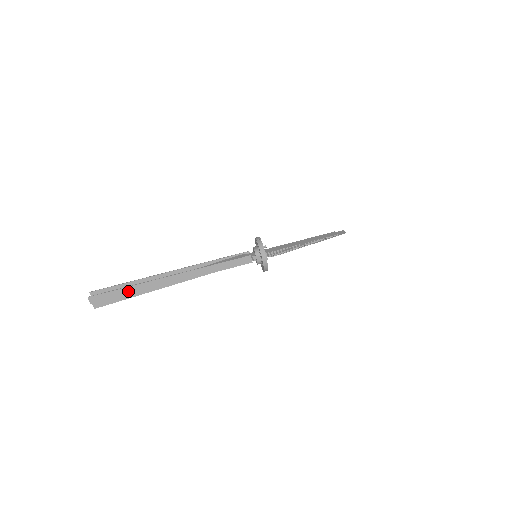
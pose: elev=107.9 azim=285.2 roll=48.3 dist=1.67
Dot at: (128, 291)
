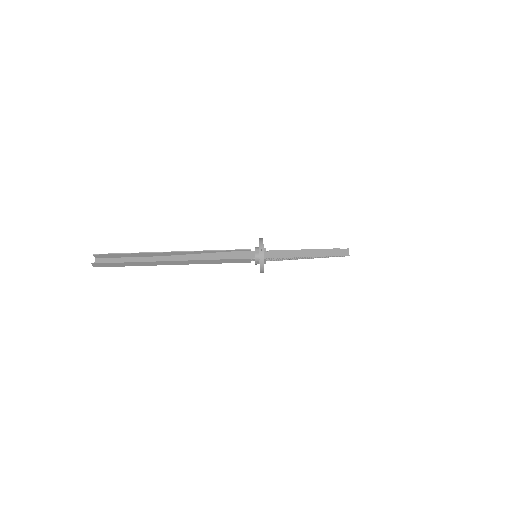
Dot at: (129, 264)
